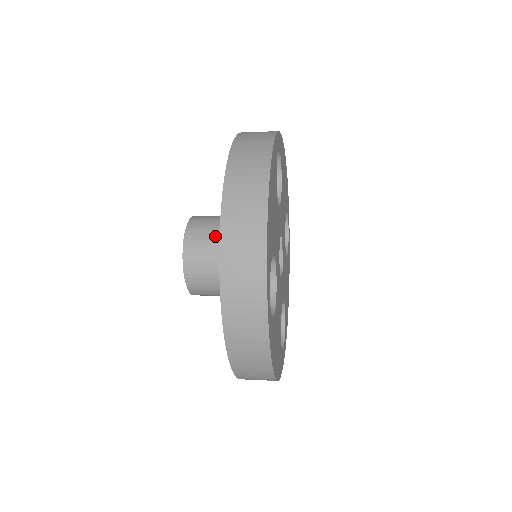
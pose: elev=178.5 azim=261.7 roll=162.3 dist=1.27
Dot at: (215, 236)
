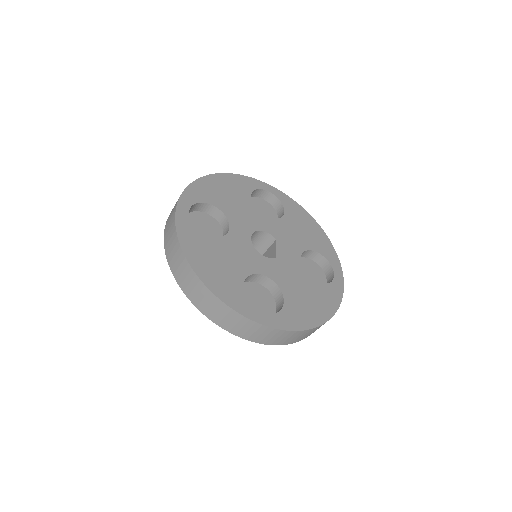
Dot at: occluded
